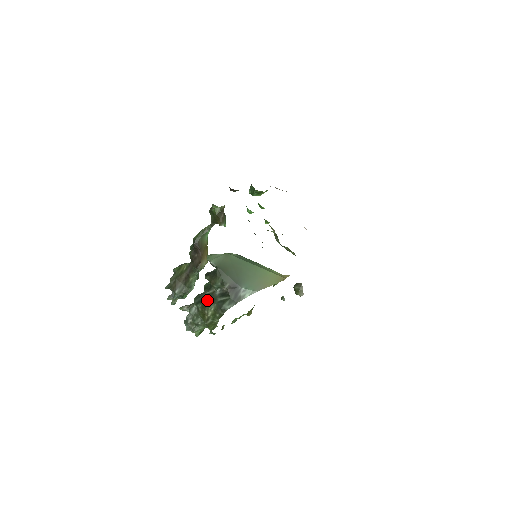
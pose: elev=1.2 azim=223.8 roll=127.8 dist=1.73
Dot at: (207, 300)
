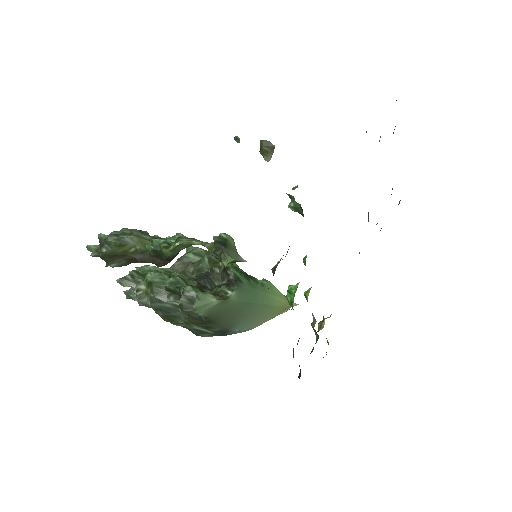
Dot at: (174, 316)
